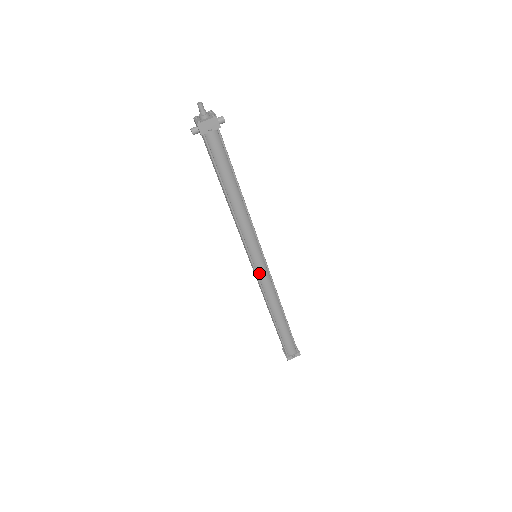
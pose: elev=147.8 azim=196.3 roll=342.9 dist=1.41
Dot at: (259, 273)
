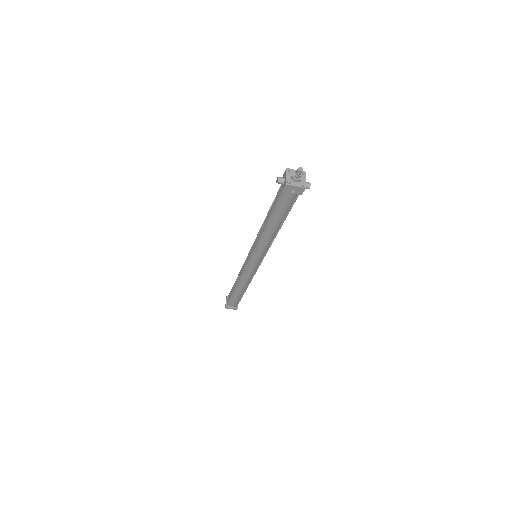
Dot at: (249, 267)
